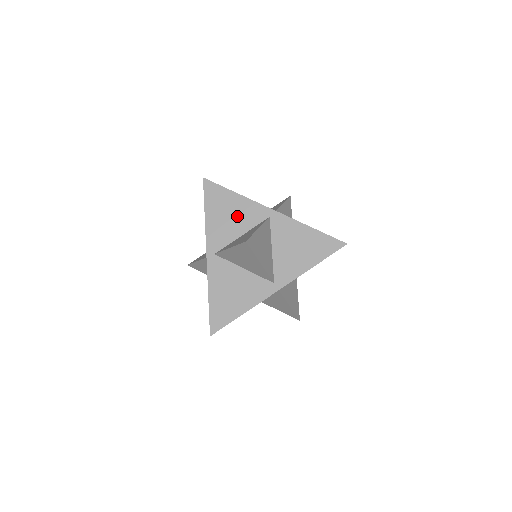
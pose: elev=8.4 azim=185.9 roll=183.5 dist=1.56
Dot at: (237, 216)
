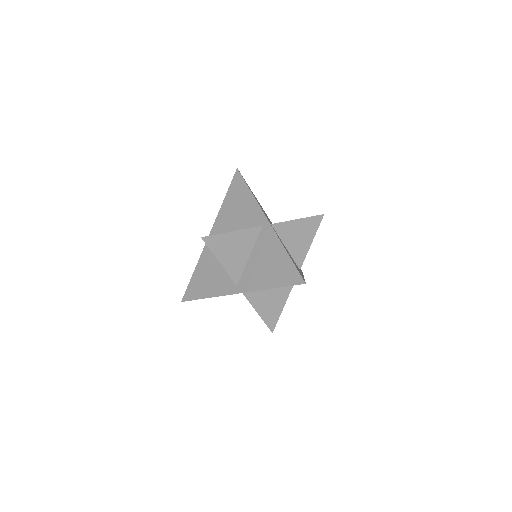
Dot at: (242, 213)
